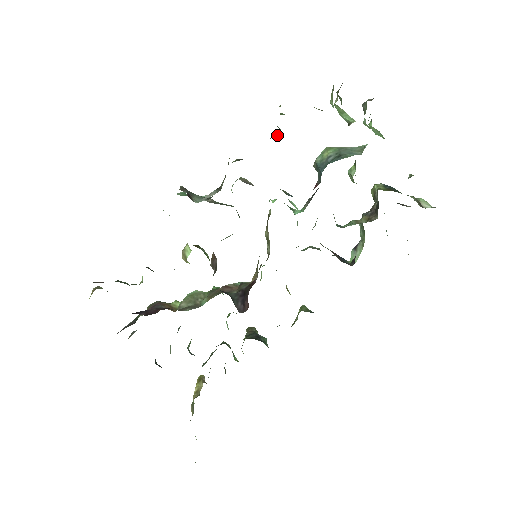
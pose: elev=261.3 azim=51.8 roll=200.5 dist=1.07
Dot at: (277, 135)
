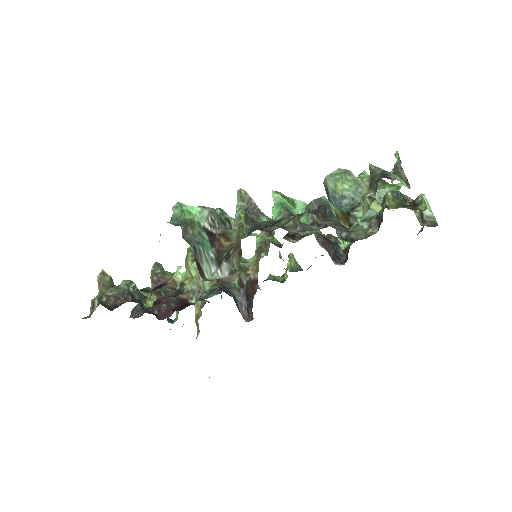
Dot at: (296, 231)
